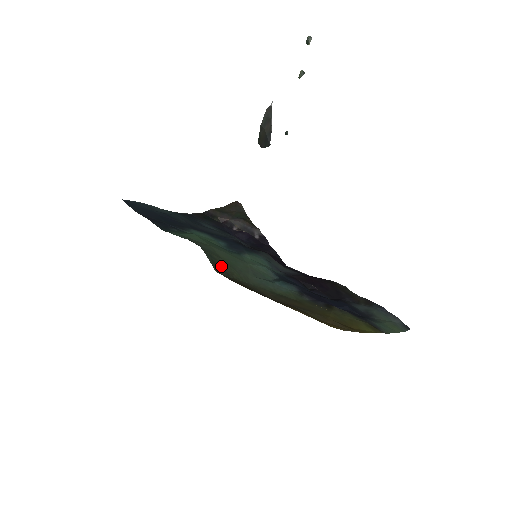
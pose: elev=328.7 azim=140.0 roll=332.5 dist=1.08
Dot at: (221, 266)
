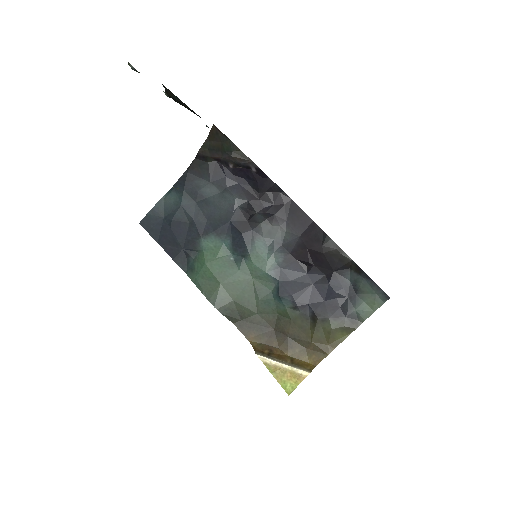
Dot at: (234, 312)
